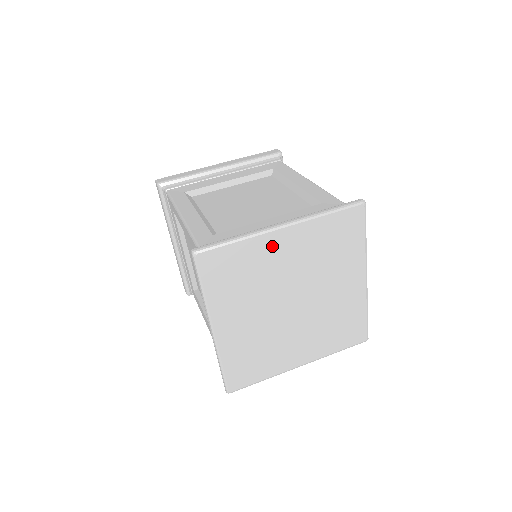
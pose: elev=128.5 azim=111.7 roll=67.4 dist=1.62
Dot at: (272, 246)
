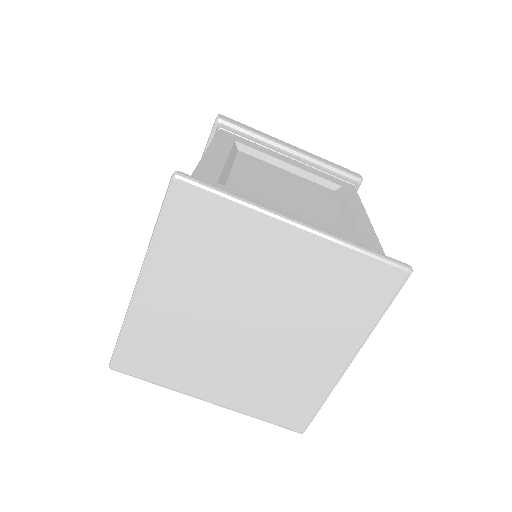
Dot at: (269, 238)
